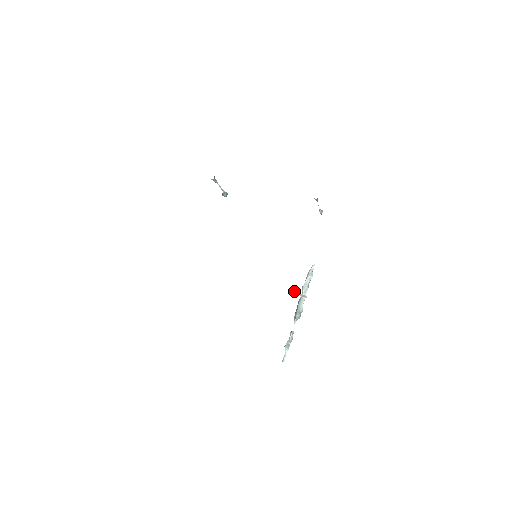
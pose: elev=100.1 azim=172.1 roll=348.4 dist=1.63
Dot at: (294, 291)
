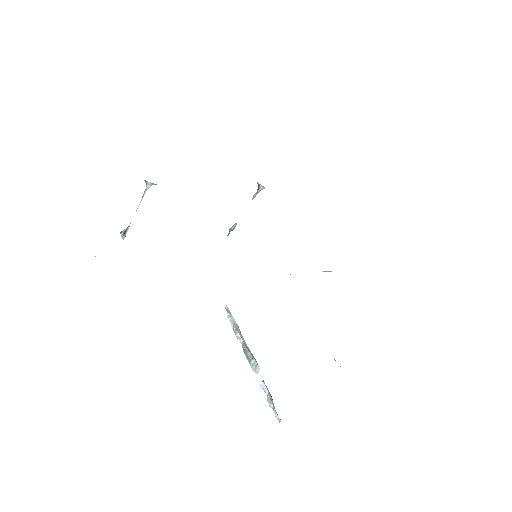
Dot at: occluded
